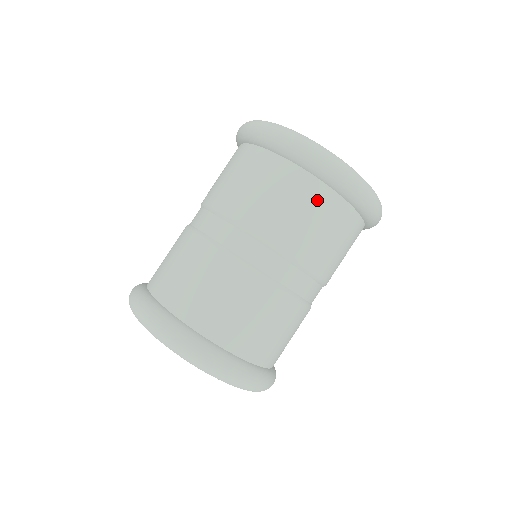
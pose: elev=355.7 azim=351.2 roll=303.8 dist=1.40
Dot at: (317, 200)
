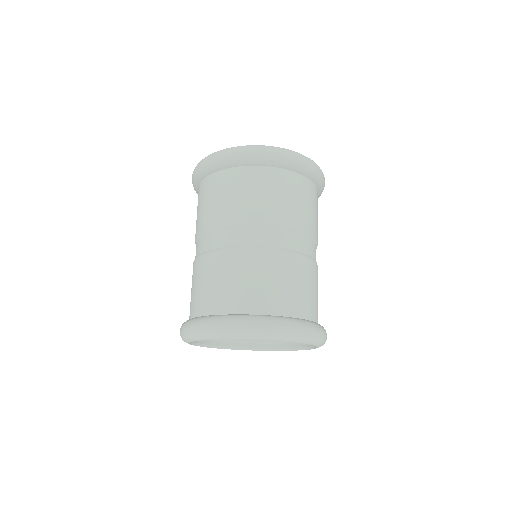
Dot at: (220, 183)
